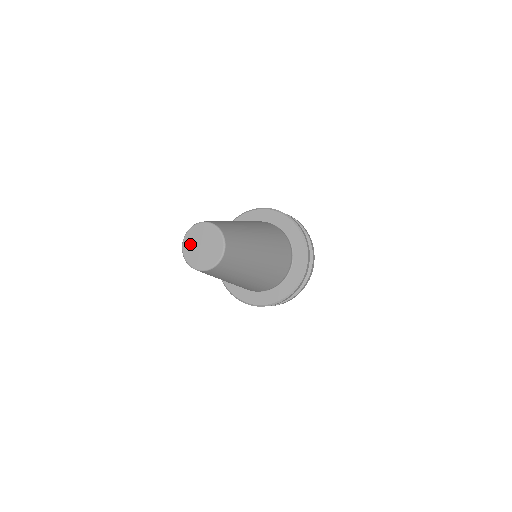
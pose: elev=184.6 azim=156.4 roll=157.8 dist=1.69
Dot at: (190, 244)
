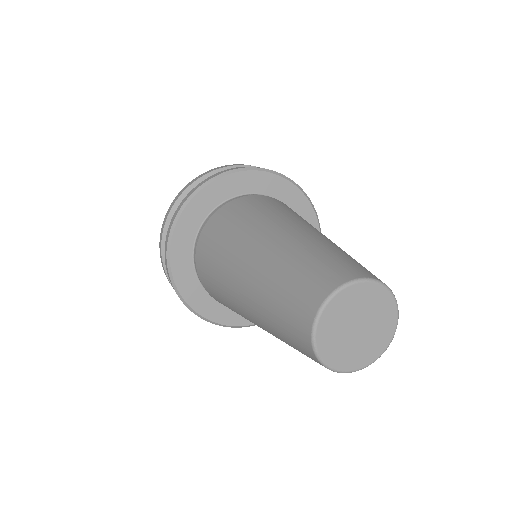
Dot at: (333, 327)
